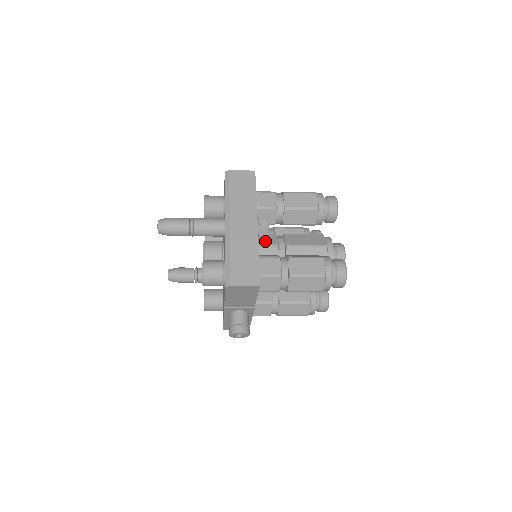
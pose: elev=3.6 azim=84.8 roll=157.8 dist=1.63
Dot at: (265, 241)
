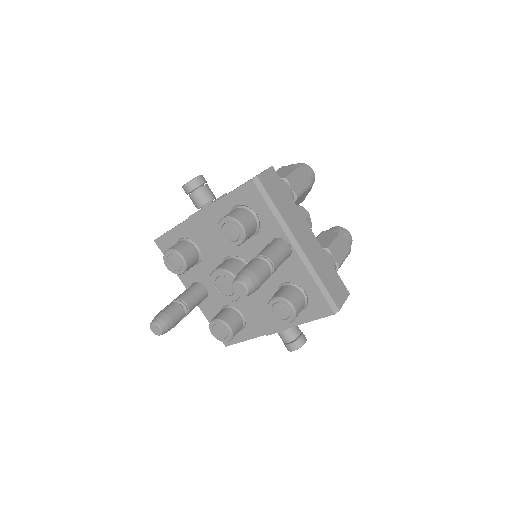
Dot at: occluded
